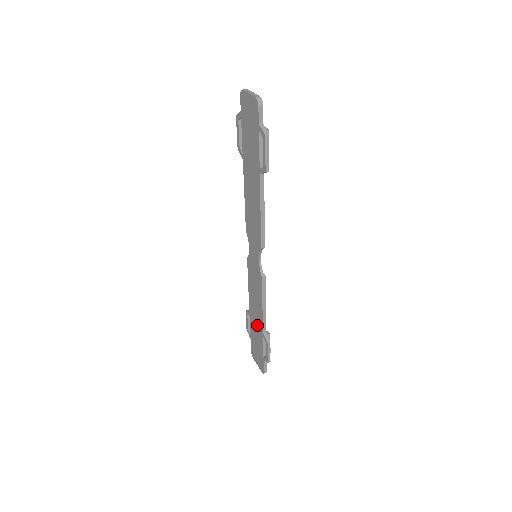
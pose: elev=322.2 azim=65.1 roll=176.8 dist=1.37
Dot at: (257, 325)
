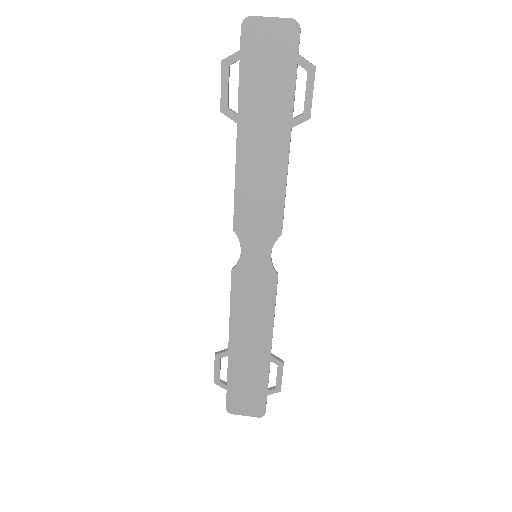
Dot at: (253, 355)
